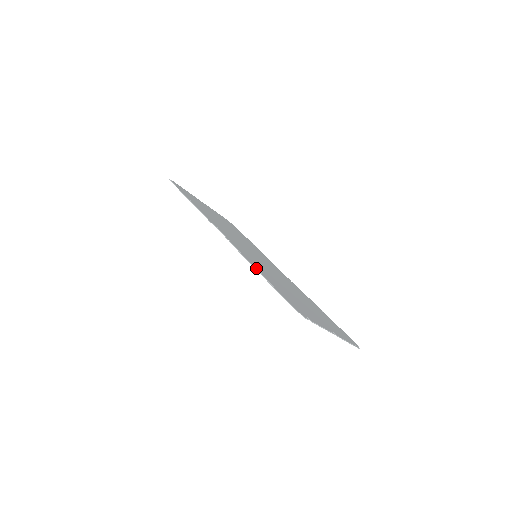
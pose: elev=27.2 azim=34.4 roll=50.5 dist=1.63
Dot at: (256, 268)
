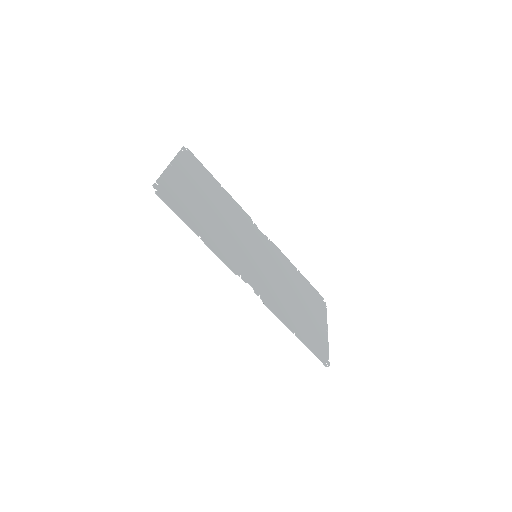
Dot at: (291, 329)
